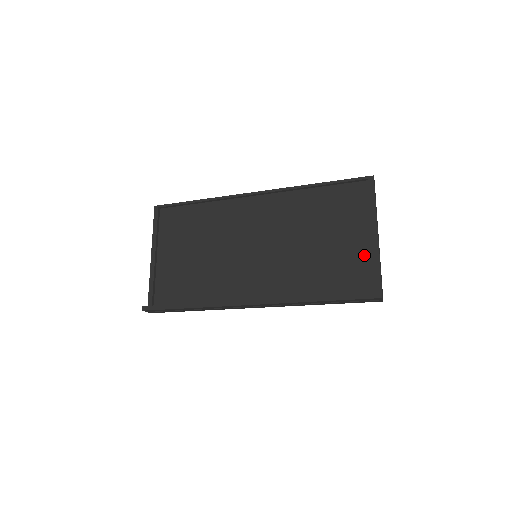
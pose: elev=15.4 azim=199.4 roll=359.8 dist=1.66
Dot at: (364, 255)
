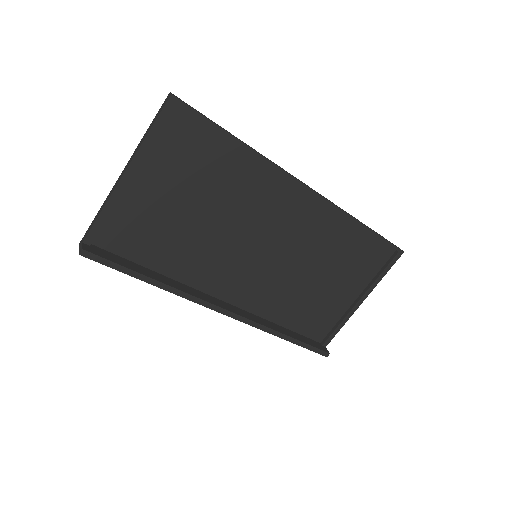
Dot at: (339, 310)
